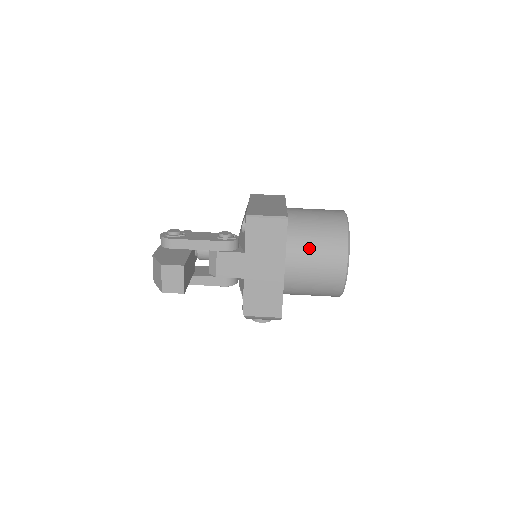
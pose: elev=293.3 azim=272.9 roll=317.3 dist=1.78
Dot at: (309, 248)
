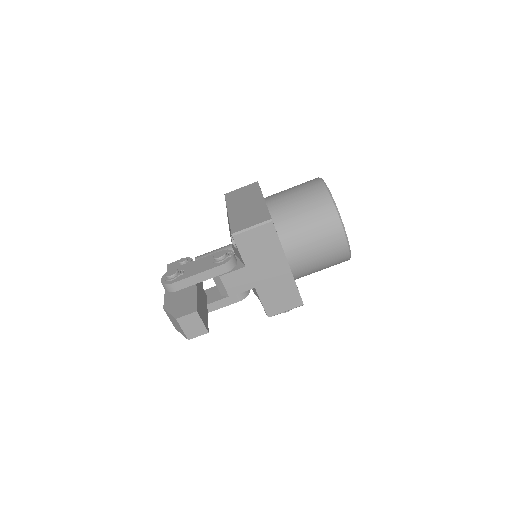
Dot at: (303, 236)
